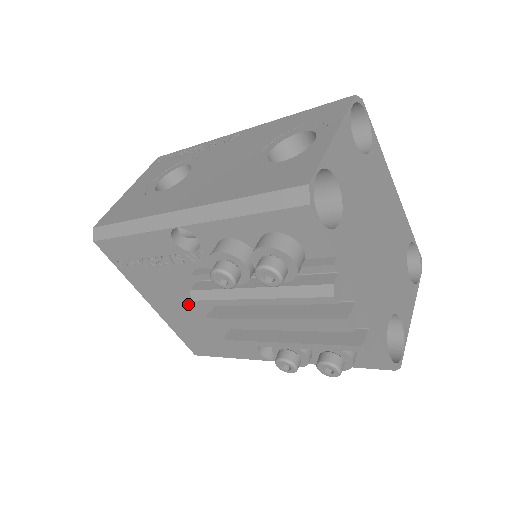
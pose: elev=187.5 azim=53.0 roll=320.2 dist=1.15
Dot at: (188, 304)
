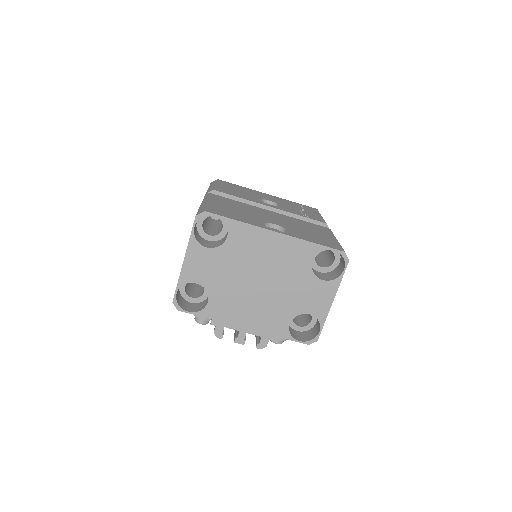
Dot at: occluded
